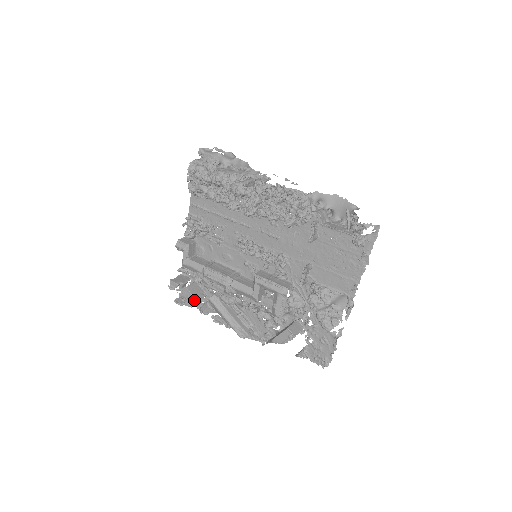
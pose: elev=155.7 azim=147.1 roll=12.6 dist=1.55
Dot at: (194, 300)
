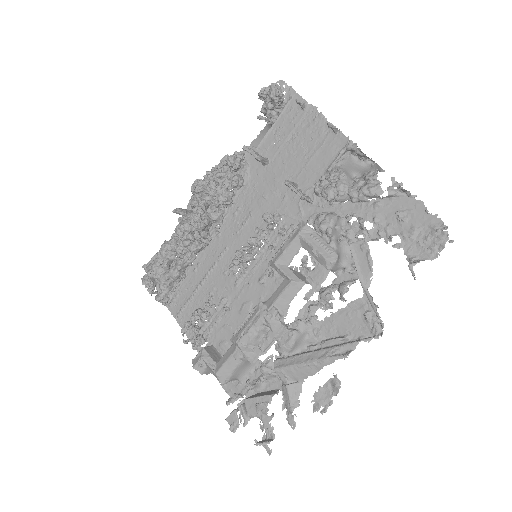
Dot at: (265, 399)
